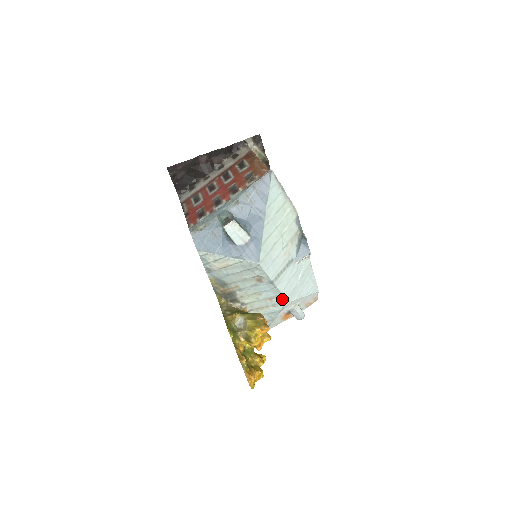
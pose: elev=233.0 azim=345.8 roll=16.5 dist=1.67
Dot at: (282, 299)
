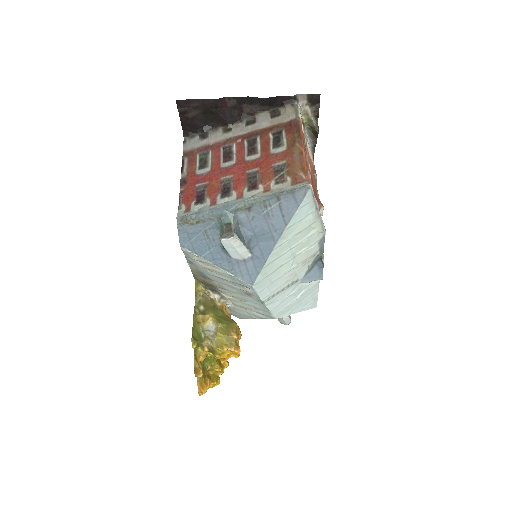
Dot at: (269, 314)
